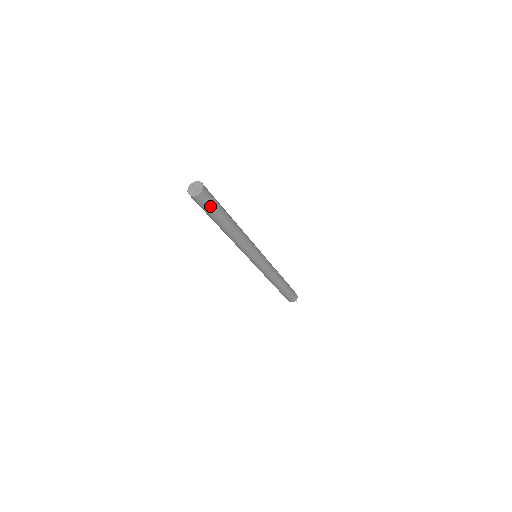
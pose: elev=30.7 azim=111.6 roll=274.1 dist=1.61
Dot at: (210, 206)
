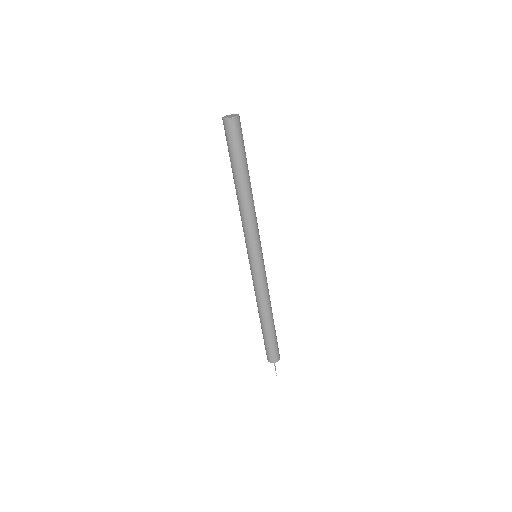
Dot at: (239, 141)
